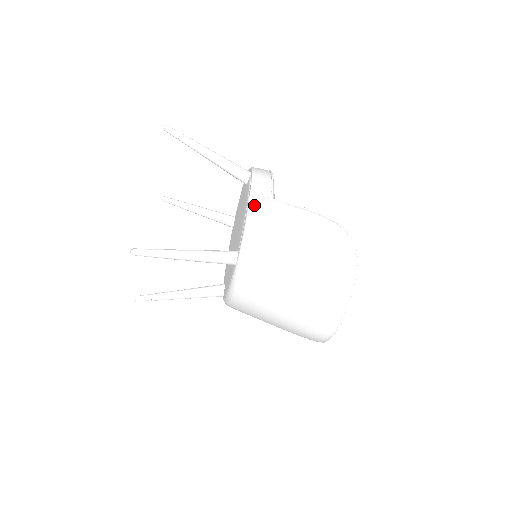
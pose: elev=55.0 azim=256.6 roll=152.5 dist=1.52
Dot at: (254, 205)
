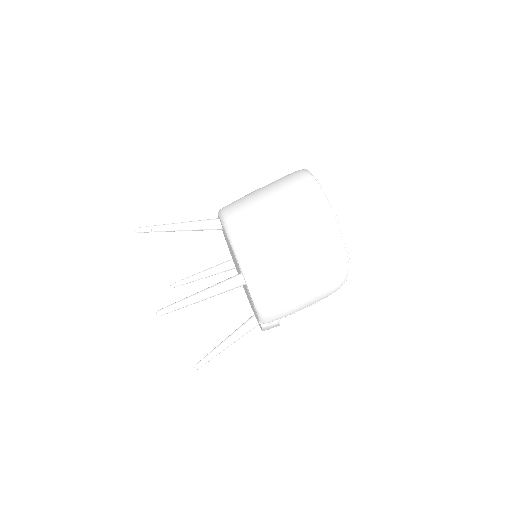
Dot at: occluded
